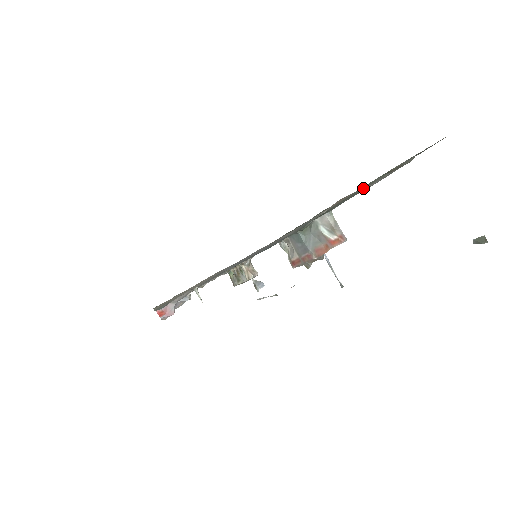
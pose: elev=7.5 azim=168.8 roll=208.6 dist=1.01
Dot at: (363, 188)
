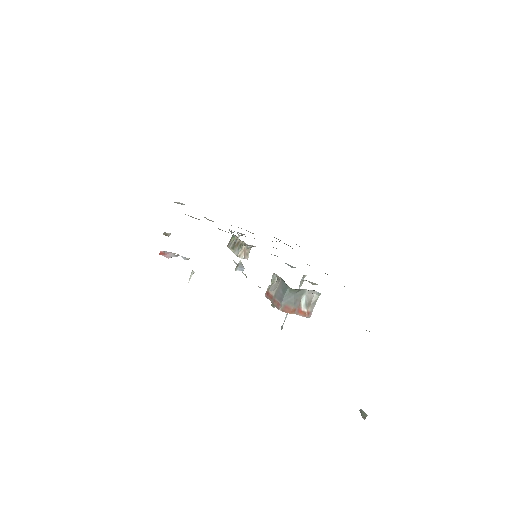
Dot at: occluded
